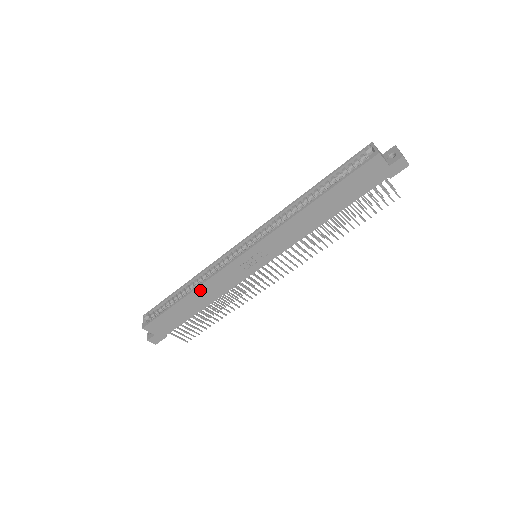
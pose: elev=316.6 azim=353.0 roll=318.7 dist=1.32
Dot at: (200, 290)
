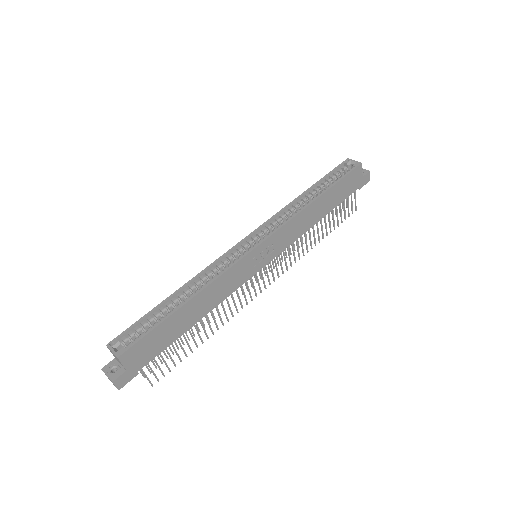
Dot at: (205, 293)
